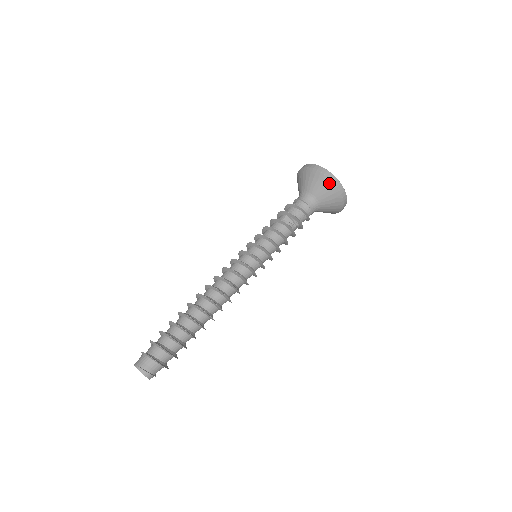
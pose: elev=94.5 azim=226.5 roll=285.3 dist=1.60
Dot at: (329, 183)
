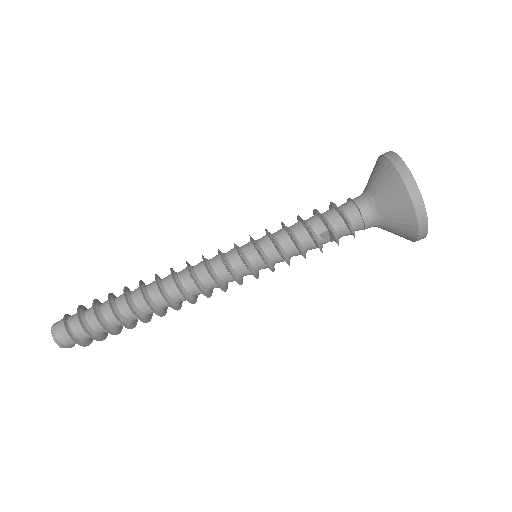
Dot at: (413, 231)
